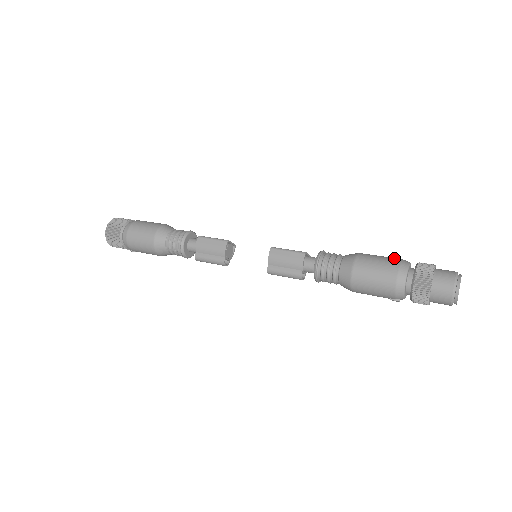
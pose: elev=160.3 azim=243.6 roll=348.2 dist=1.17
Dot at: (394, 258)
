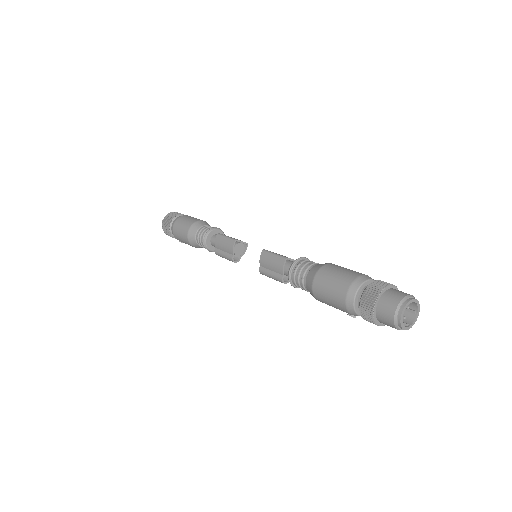
Dot at: (355, 273)
